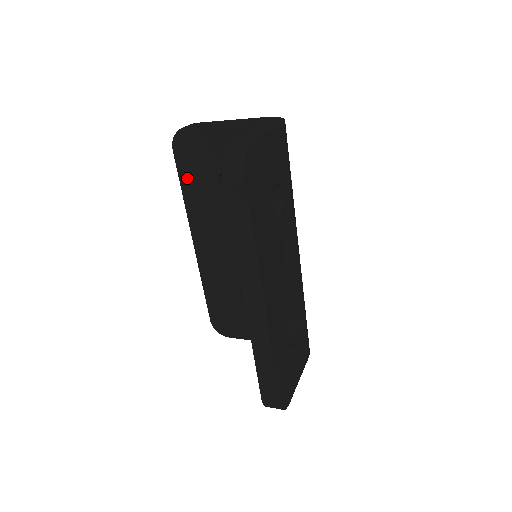
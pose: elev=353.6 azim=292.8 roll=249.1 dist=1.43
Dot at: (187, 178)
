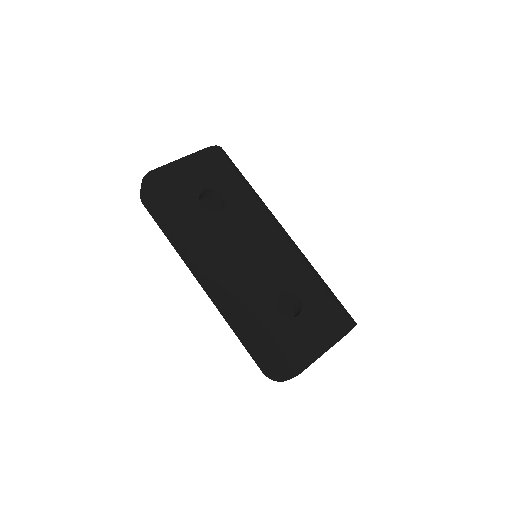
Dot at: occluded
